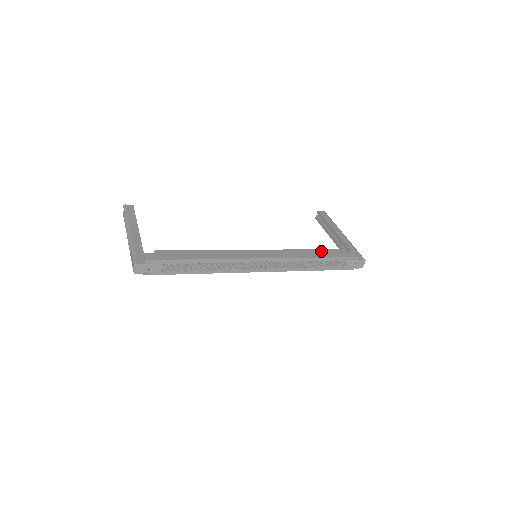
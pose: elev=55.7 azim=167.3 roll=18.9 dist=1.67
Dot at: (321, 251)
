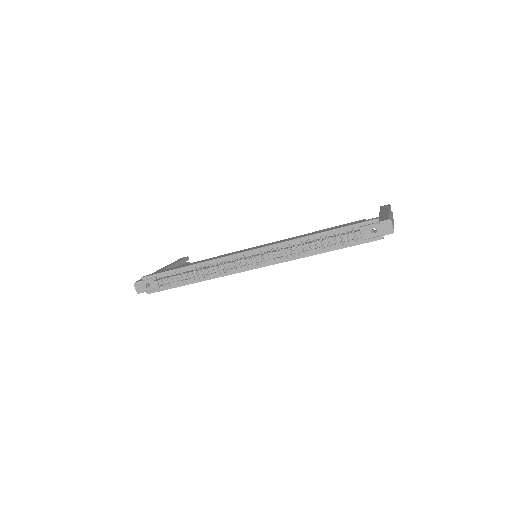
Dot at: (328, 228)
